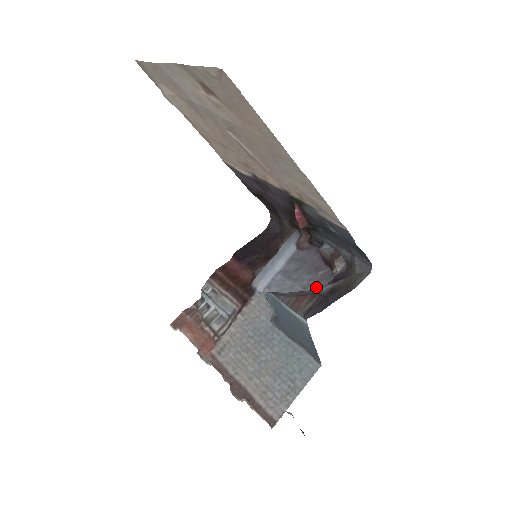
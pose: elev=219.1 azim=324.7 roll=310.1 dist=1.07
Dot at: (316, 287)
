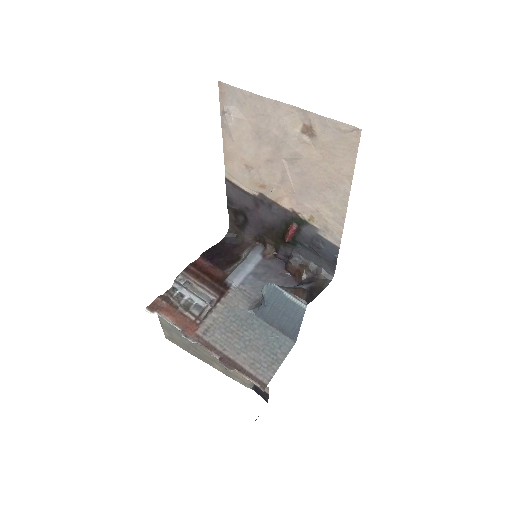
Dot at: occluded
